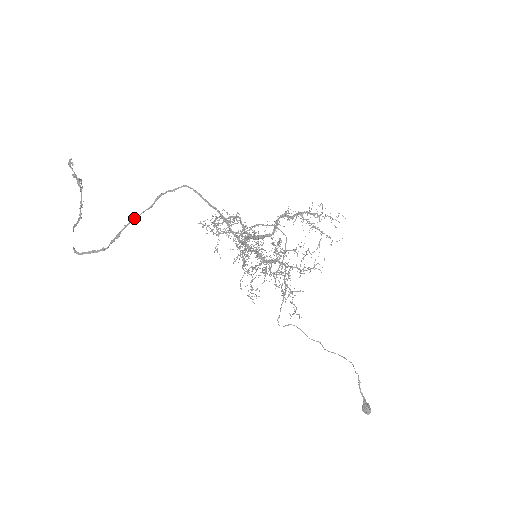
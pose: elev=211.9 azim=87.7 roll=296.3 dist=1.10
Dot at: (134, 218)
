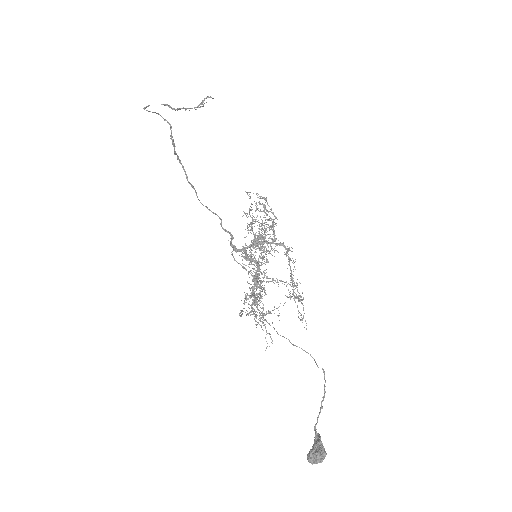
Dot at: (180, 163)
